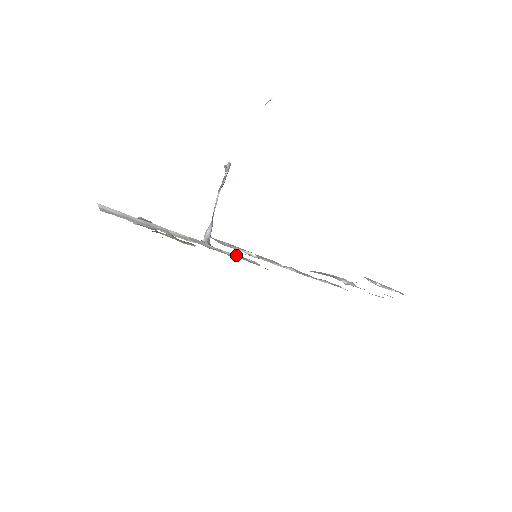
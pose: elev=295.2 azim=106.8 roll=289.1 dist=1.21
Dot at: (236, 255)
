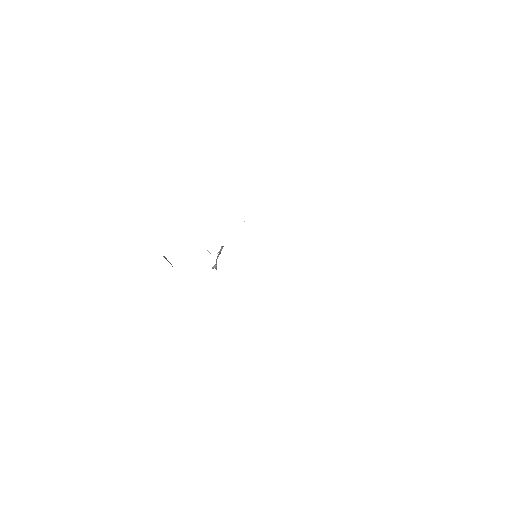
Dot at: occluded
